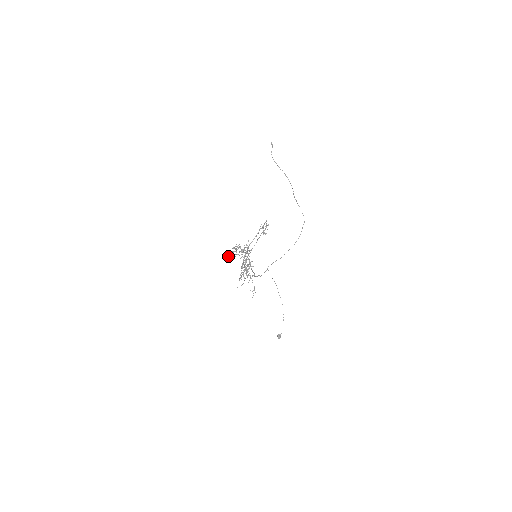
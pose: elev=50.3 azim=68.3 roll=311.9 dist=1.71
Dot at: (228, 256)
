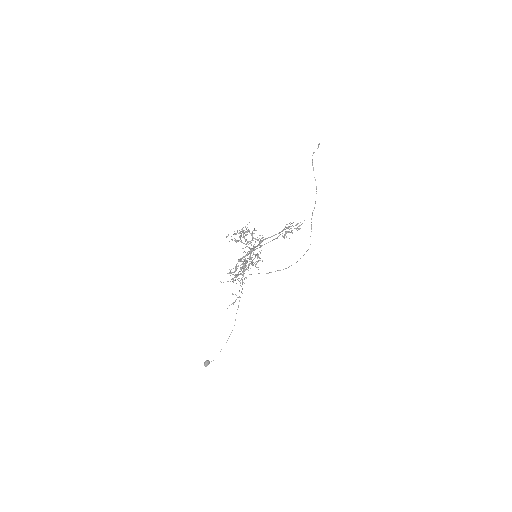
Dot at: (226, 236)
